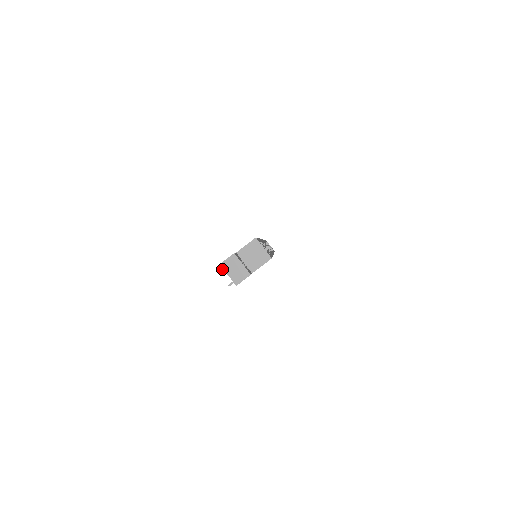
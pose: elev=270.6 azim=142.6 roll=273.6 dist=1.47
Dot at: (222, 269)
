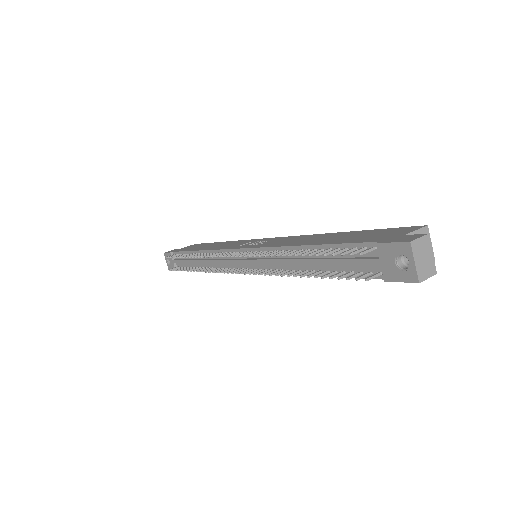
Dot at: (366, 252)
